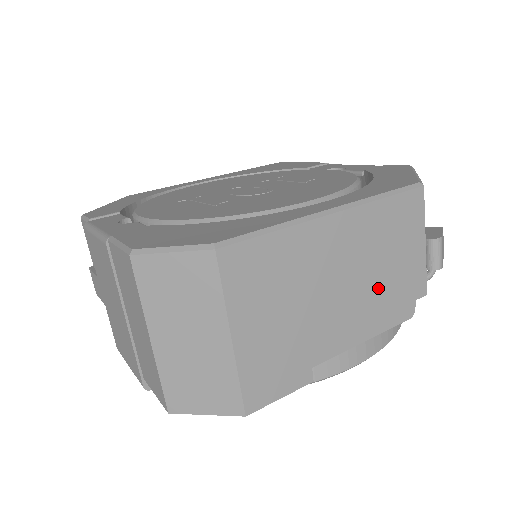
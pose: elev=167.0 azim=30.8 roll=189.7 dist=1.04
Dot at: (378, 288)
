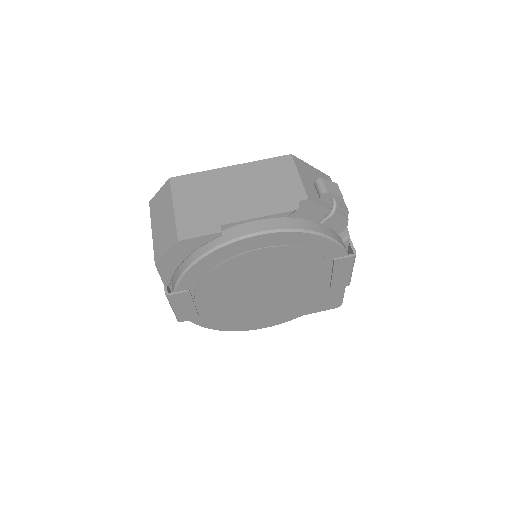
Dot at: (265, 194)
